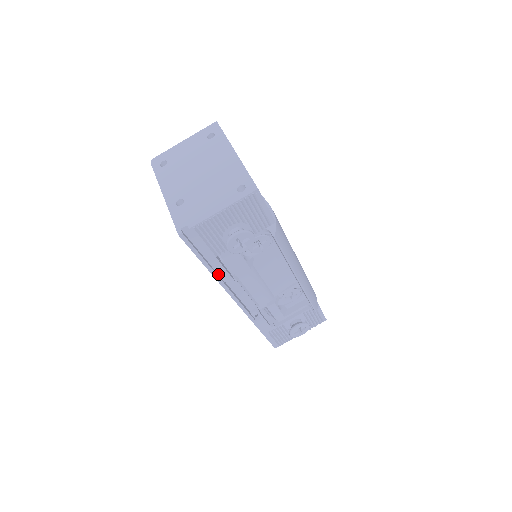
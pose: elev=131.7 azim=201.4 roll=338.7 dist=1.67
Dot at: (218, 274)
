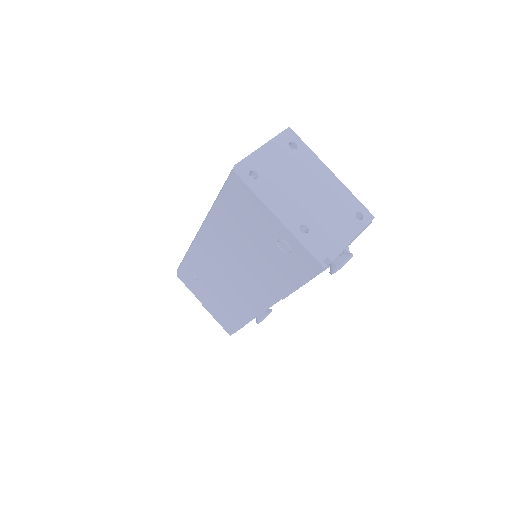
Dot at: occluded
